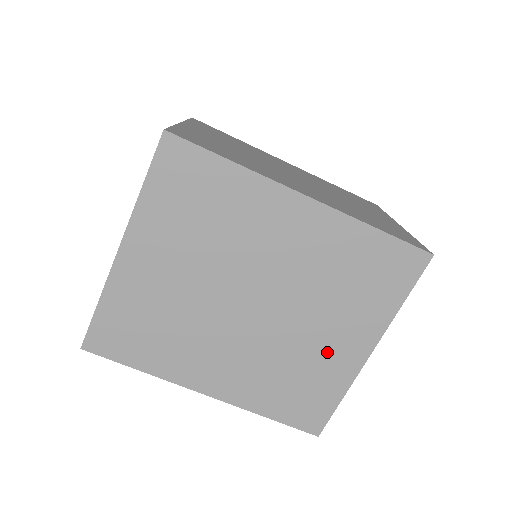
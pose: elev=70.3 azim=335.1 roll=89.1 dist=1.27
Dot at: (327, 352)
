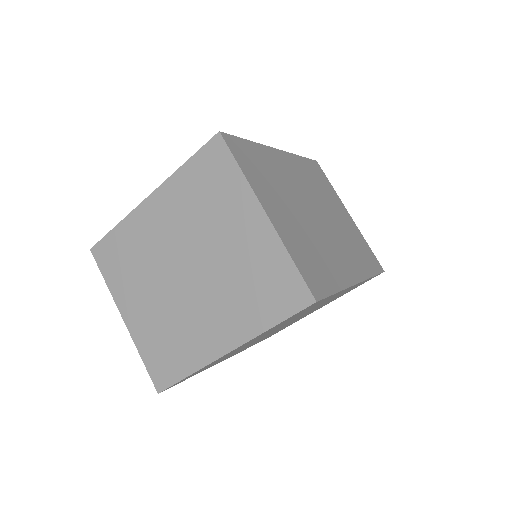
Dot at: occluded
